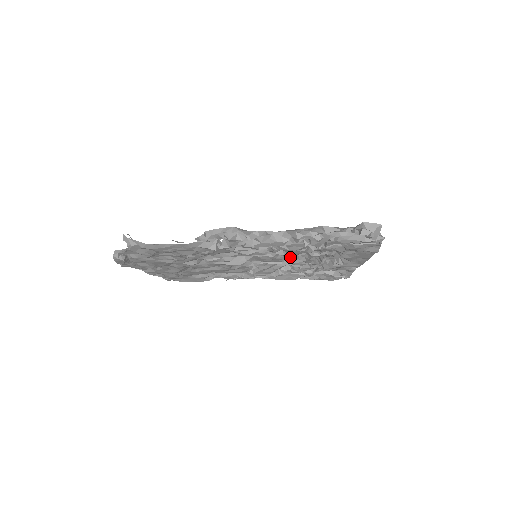
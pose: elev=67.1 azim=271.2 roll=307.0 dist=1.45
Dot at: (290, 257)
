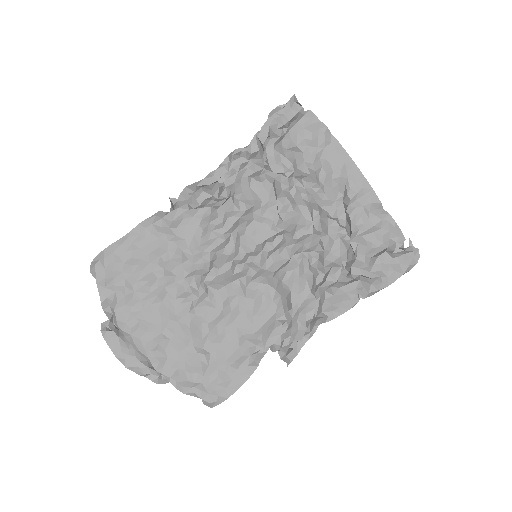
Dot at: (276, 215)
